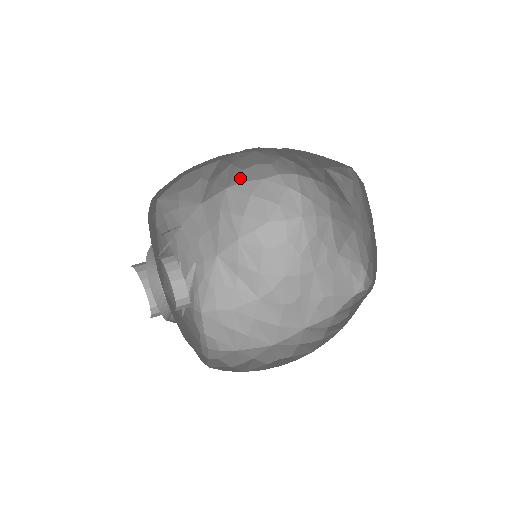
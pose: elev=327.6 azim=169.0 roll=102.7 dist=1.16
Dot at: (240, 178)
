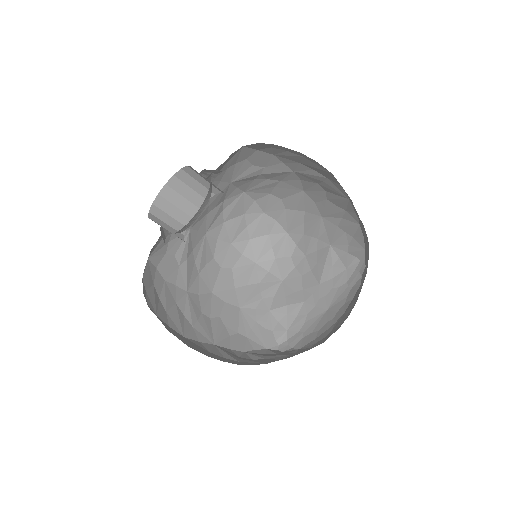
Dot at: (258, 196)
